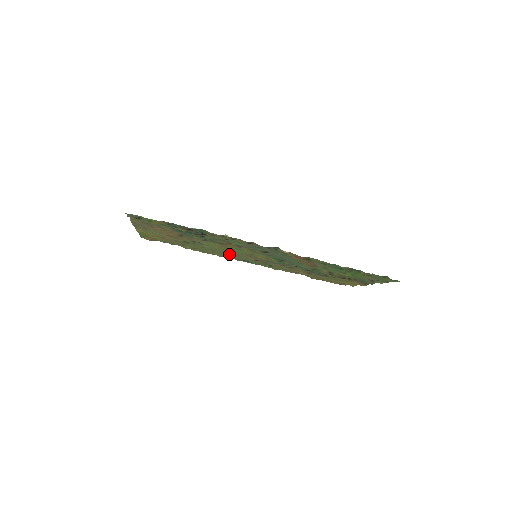
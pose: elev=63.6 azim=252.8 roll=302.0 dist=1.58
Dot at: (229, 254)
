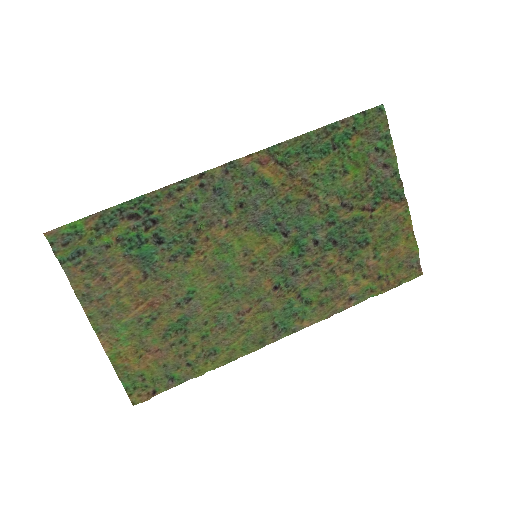
Dot at: (242, 313)
